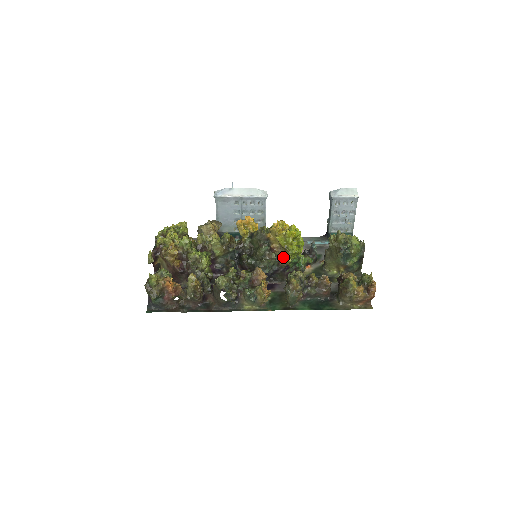
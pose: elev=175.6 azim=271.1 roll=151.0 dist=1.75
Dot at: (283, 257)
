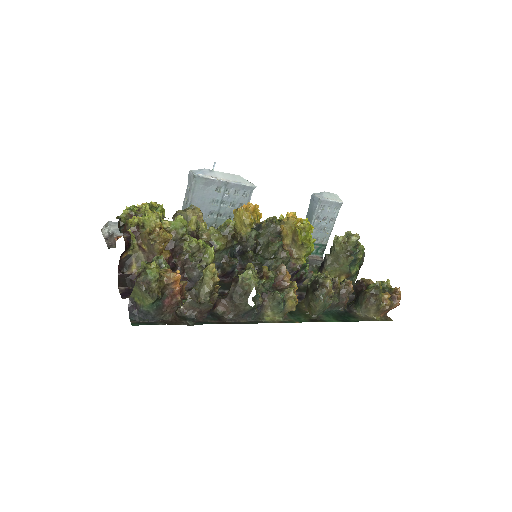
Dot at: (294, 258)
